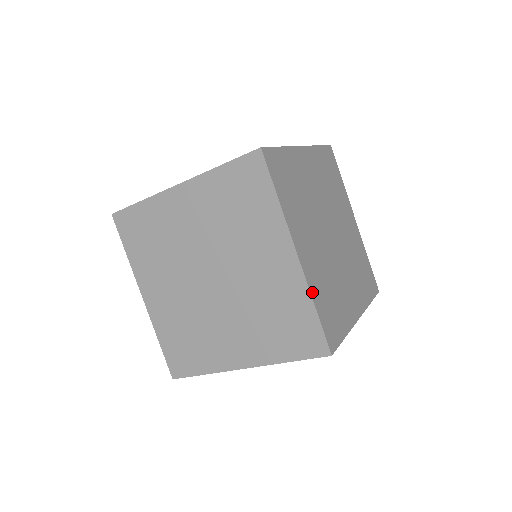
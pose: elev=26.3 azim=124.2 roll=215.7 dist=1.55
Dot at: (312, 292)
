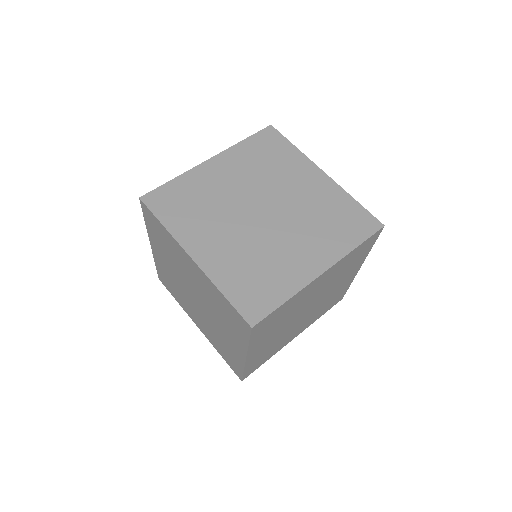
Dot at: (217, 282)
